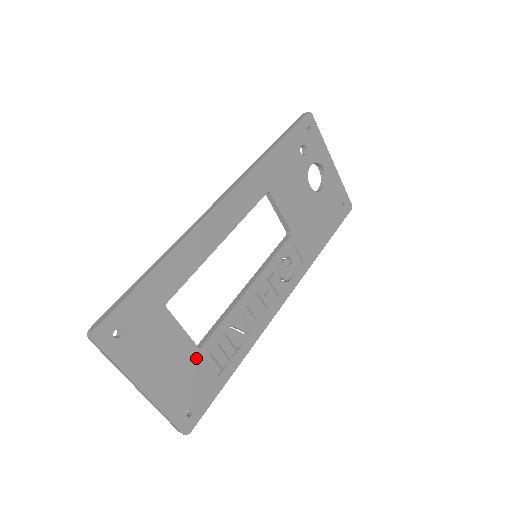
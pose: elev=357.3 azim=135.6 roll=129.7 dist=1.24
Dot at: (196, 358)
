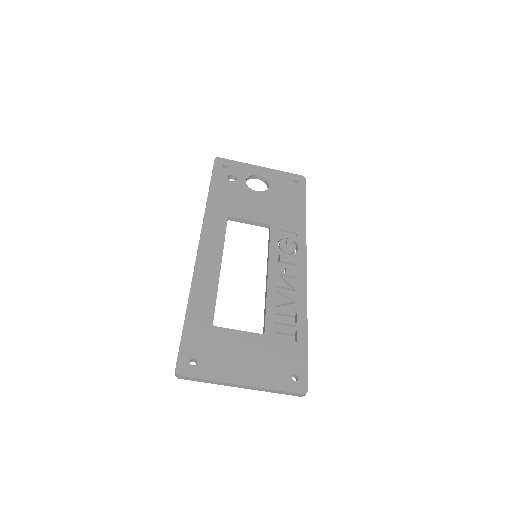
Dot at: (266, 341)
